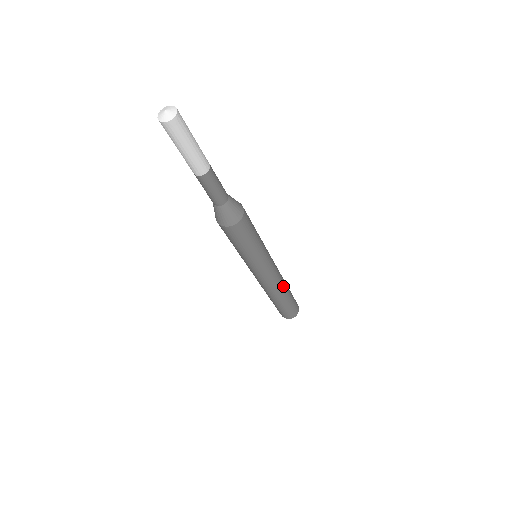
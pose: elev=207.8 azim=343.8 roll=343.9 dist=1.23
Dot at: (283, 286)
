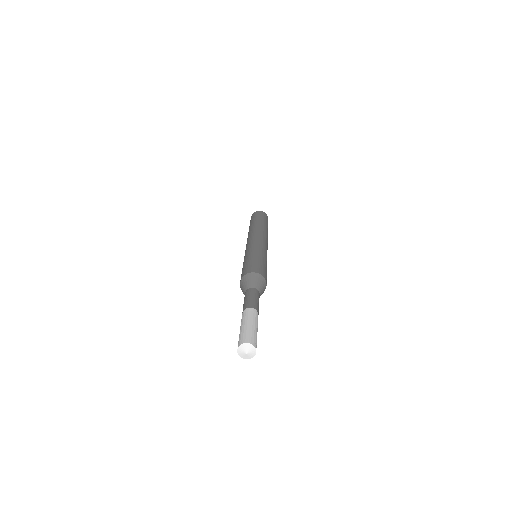
Dot at: occluded
